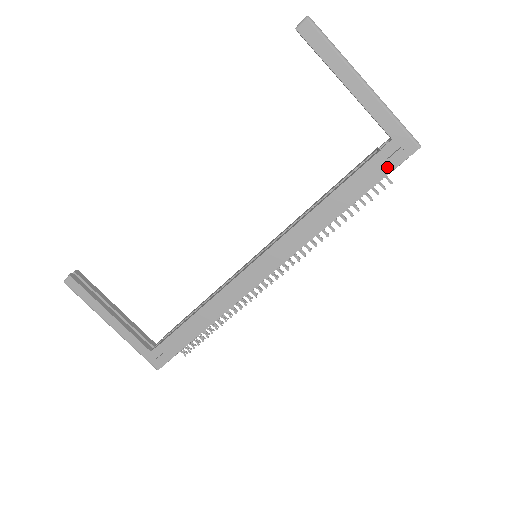
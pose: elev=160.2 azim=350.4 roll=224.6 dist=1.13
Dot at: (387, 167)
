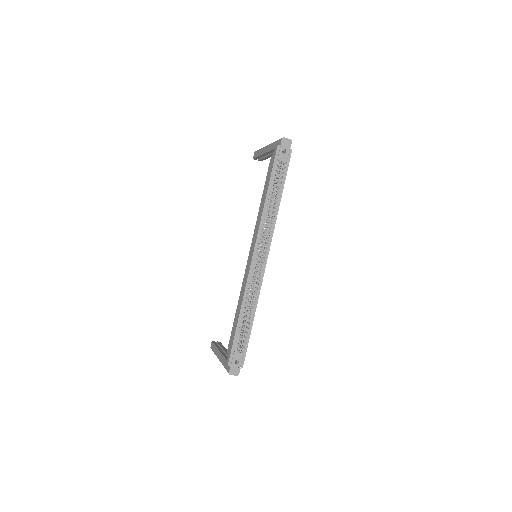
Dot at: (274, 158)
